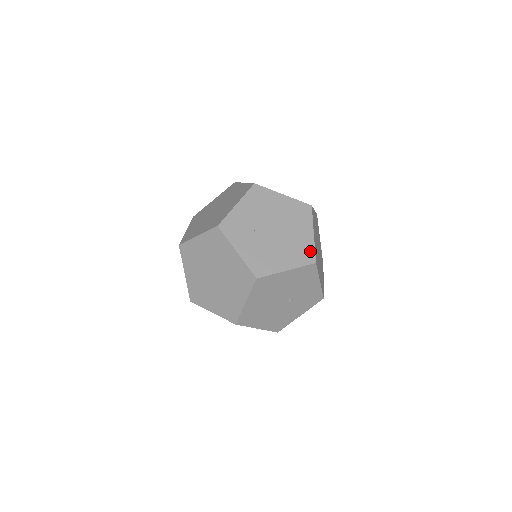
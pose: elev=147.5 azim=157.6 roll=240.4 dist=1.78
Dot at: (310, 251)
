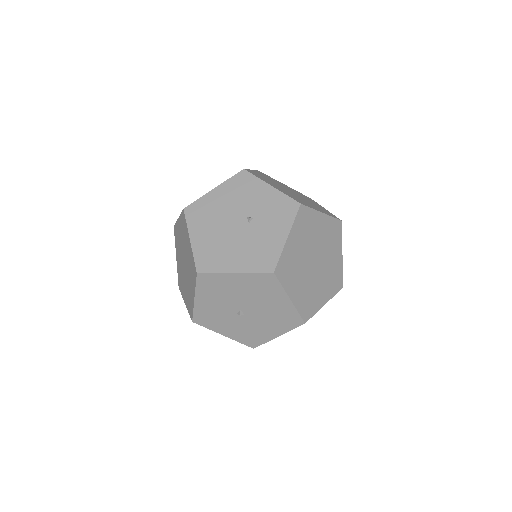
Dot at: occluded
